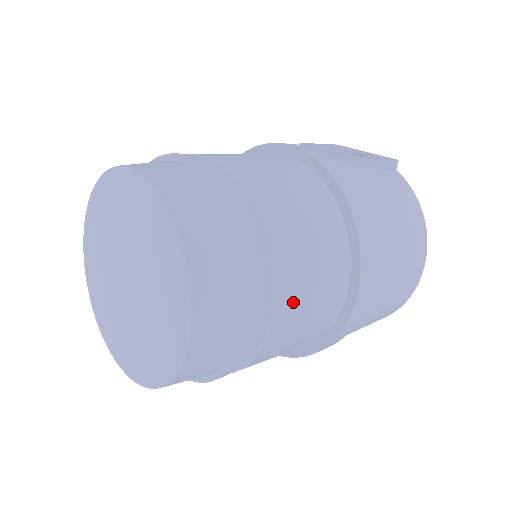
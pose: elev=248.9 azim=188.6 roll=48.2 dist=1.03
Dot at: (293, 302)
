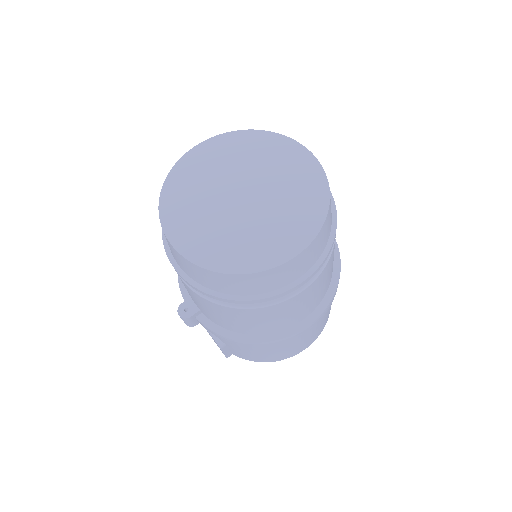
Dot at: (309, 293)
